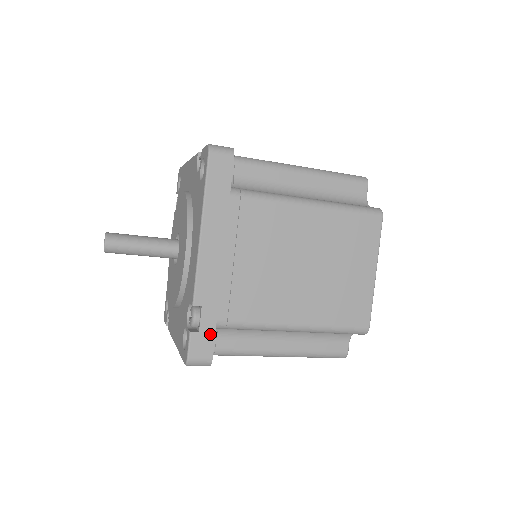
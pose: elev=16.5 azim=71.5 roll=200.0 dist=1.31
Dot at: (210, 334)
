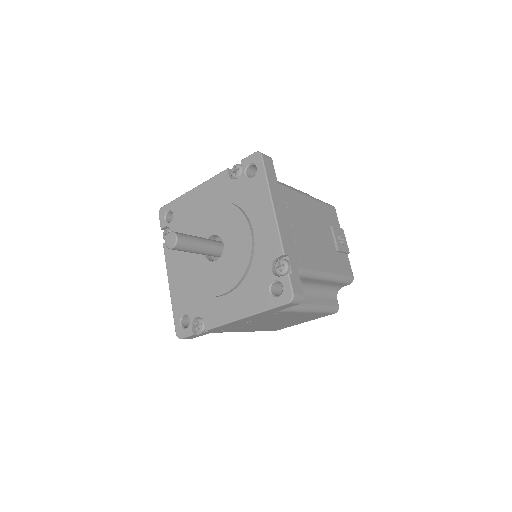
Dot at: (202, 335)
